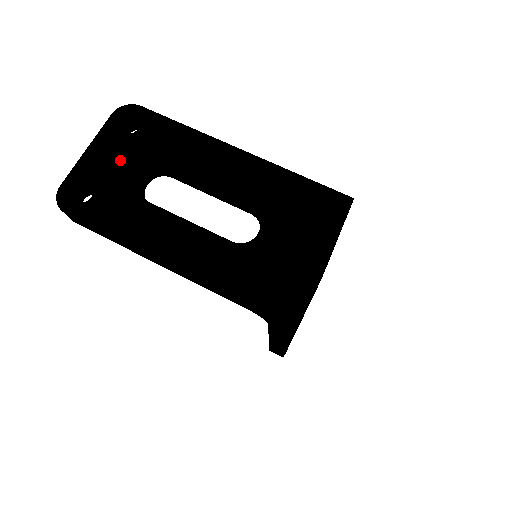
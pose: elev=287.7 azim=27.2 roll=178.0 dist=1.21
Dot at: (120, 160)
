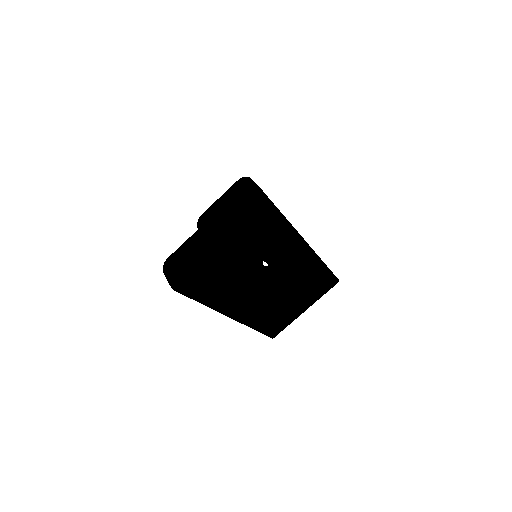
Dot at: (229, 253)
